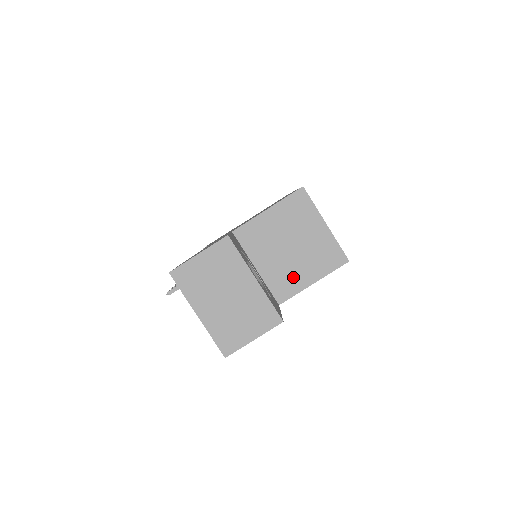
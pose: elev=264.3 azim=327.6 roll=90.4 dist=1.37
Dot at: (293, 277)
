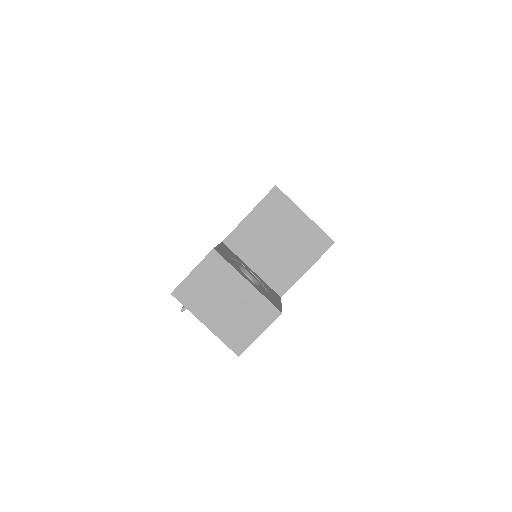
Dot at: (287, 269)
